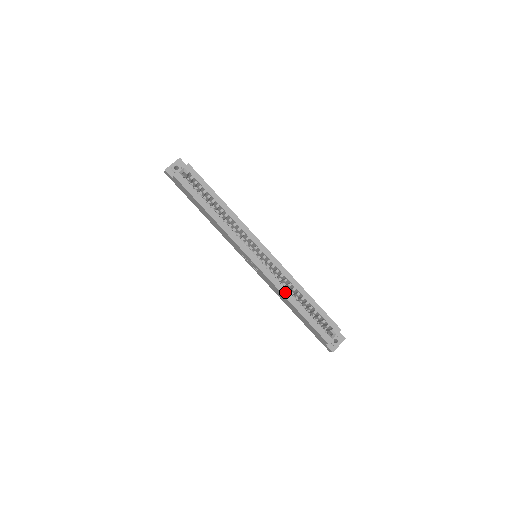
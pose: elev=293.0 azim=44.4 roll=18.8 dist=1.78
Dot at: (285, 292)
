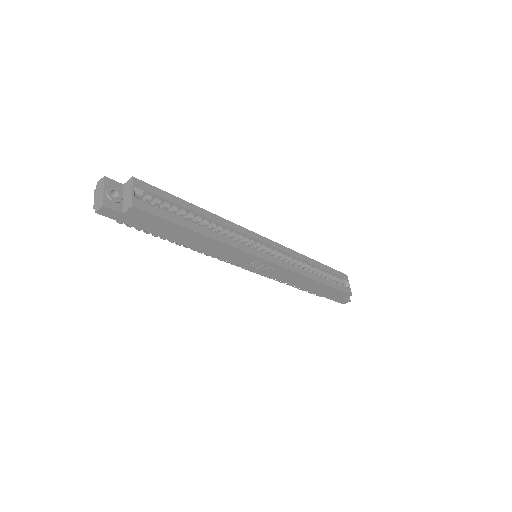
Dot at: (306, 273)
